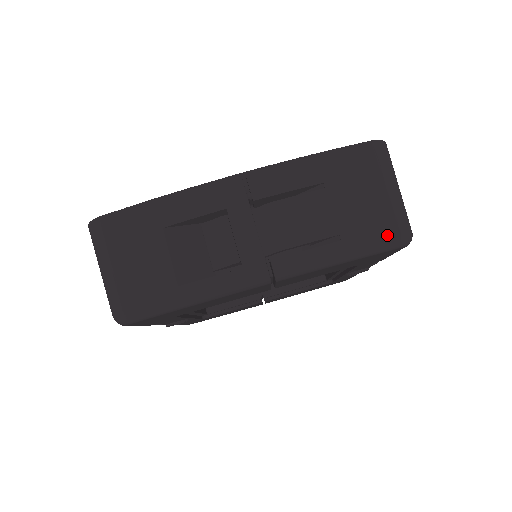
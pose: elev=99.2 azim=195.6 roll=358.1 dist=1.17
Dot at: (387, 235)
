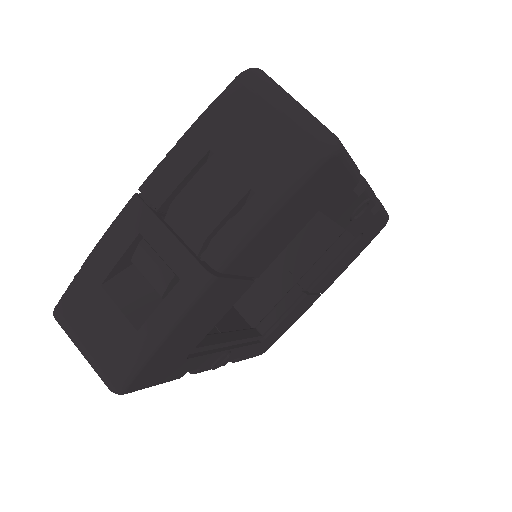
Dot at: (300, 156)
